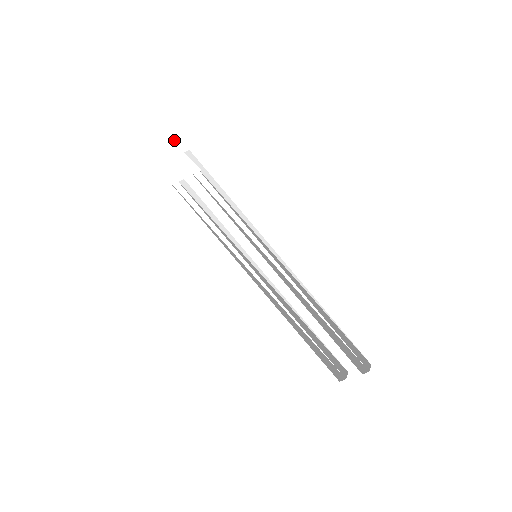
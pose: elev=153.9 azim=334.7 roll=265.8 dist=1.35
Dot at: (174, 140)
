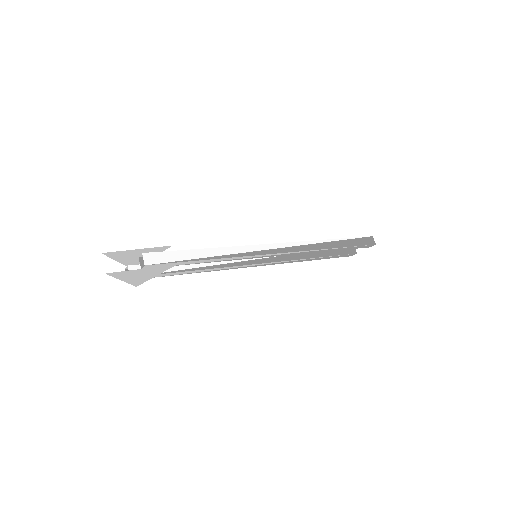
Dot at: (114, 255)
